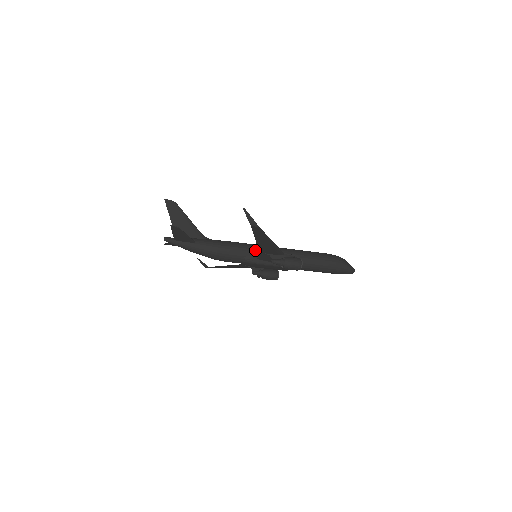
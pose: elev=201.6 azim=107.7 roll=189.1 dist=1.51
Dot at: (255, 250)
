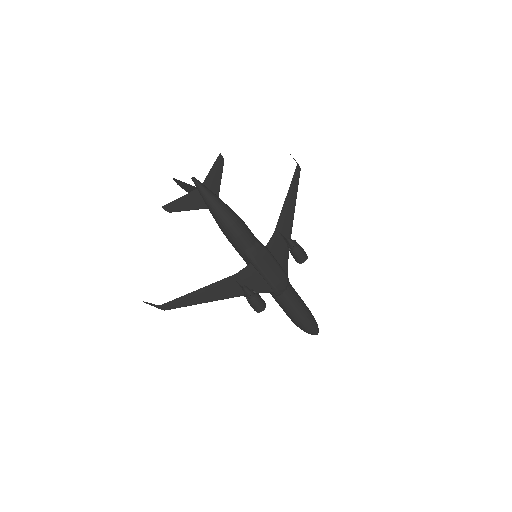
Dot at: occluded
